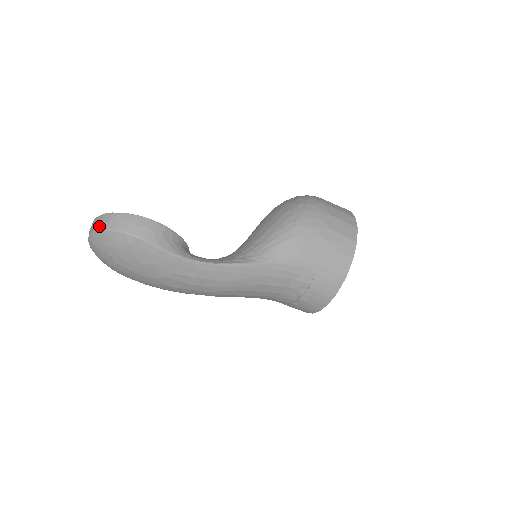
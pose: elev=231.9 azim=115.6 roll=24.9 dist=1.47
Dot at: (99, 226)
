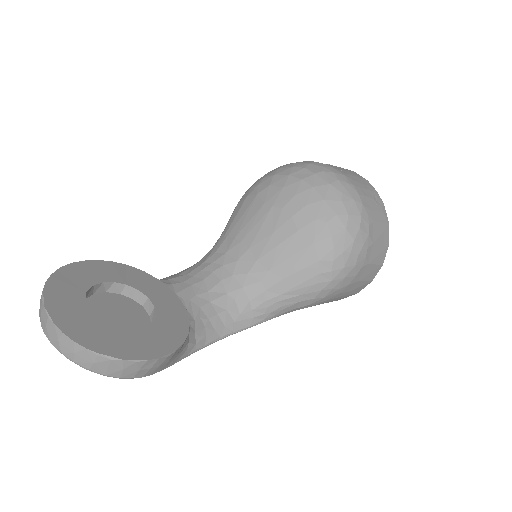
Dot at: (75, 360)
